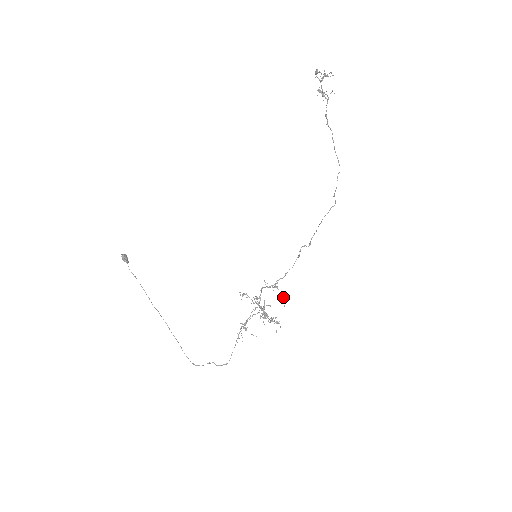
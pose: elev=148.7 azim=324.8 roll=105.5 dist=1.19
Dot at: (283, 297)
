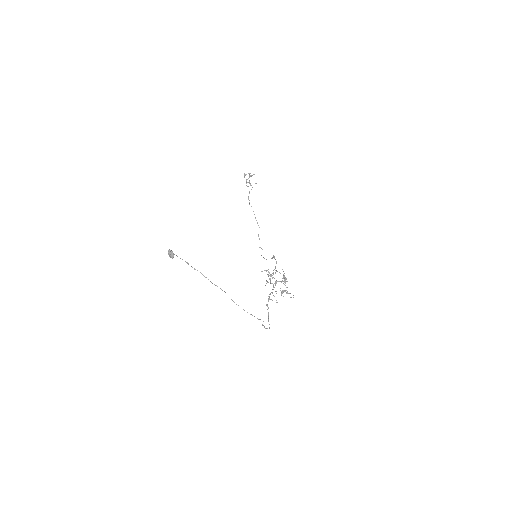
Dot at: occluded
